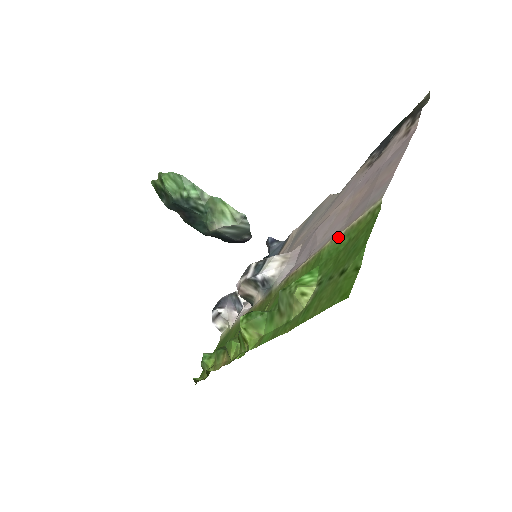
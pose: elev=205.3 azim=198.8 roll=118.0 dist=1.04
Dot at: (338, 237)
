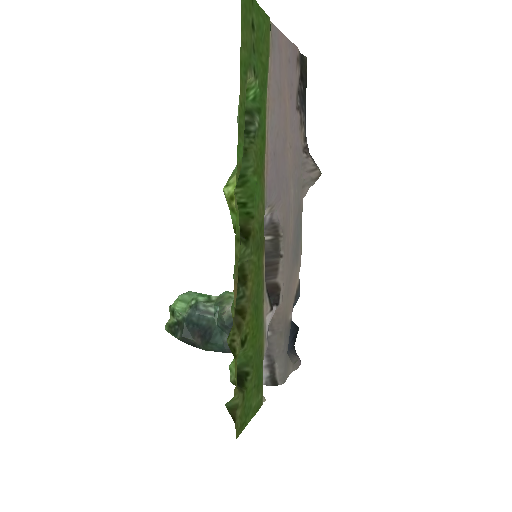
Dot at: (267, 80)
